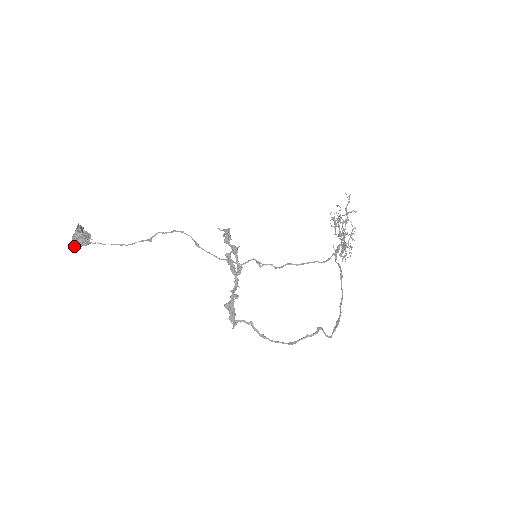
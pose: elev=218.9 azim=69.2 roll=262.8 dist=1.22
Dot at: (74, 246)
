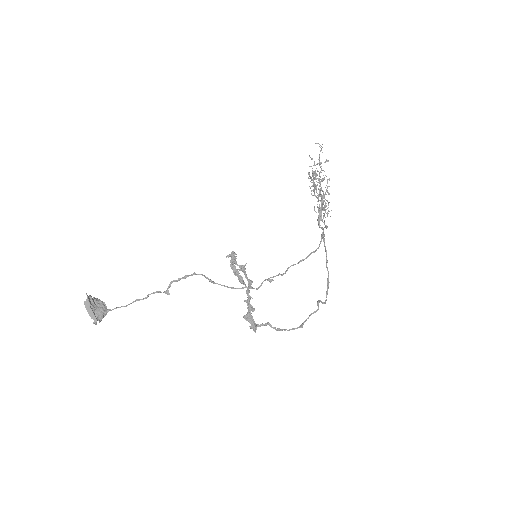
Dot at: (94, 320)
